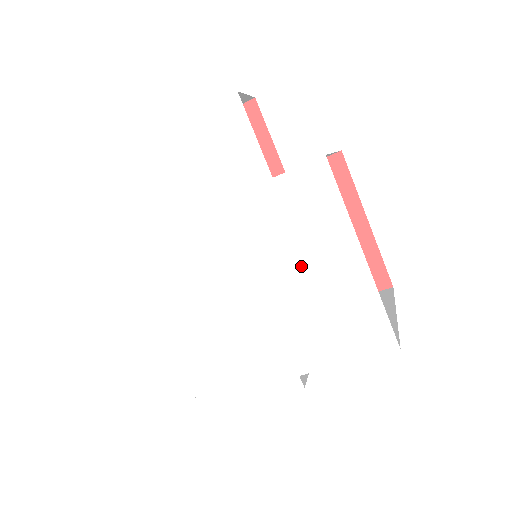
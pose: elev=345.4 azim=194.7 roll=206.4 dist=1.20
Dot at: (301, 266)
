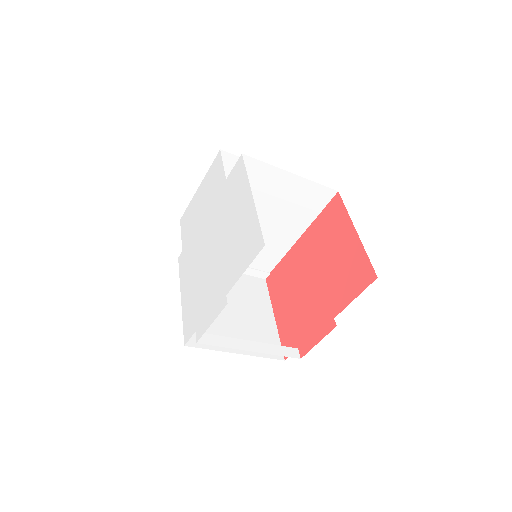
Dot at: (231, 219)
